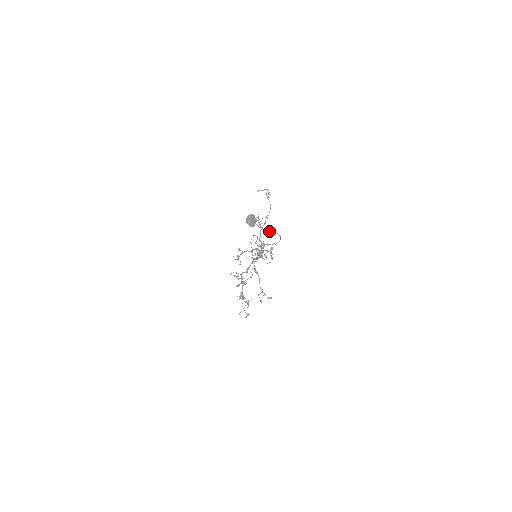
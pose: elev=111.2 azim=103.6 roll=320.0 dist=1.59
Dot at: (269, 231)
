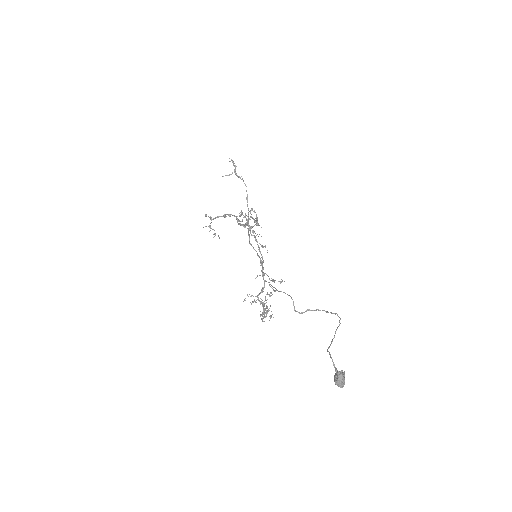
Dot at: occluded
